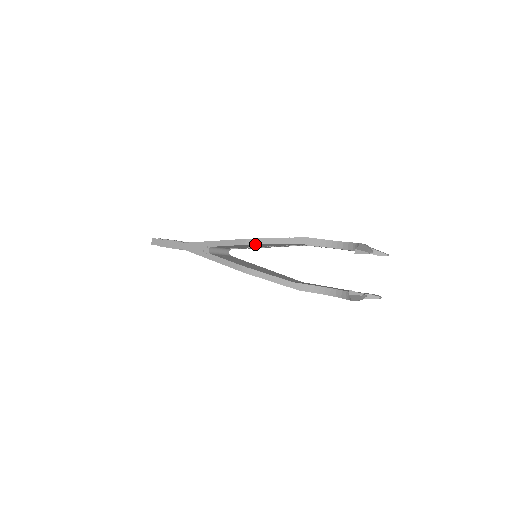
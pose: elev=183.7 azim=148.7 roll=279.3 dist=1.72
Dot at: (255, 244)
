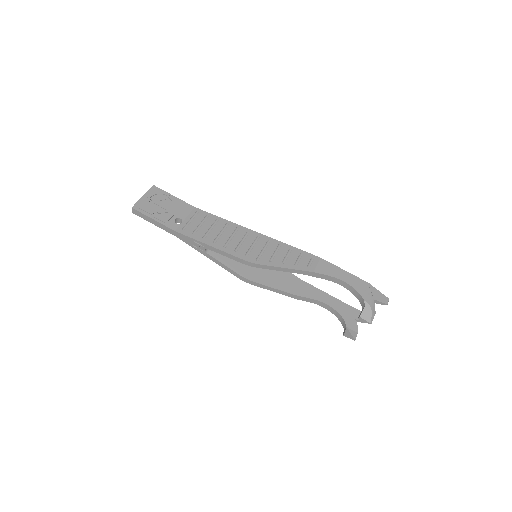
Dot at: occluded
